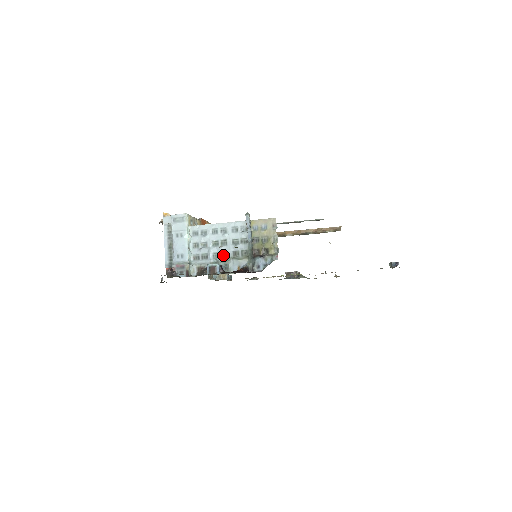
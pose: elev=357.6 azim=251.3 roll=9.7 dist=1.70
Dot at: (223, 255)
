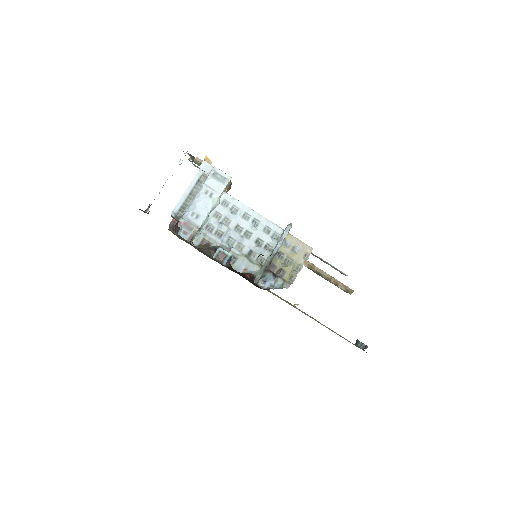
Dot at: (238, 246)
